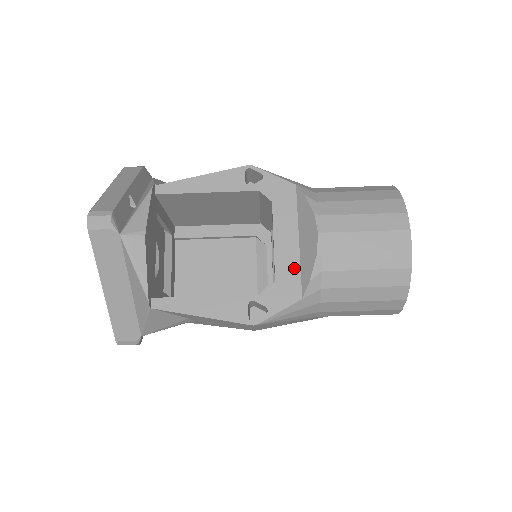
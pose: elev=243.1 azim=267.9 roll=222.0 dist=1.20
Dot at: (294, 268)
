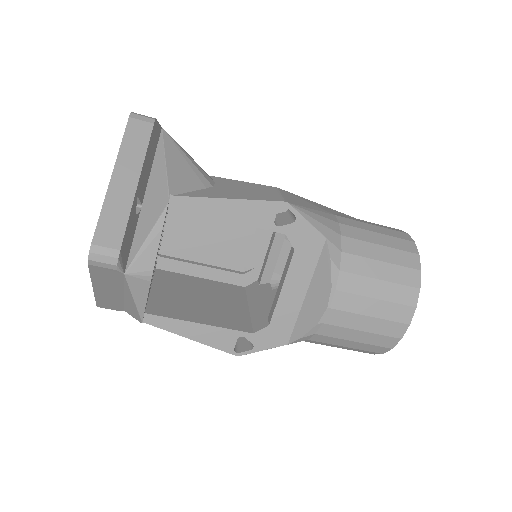
Dot at: (291, 318)
